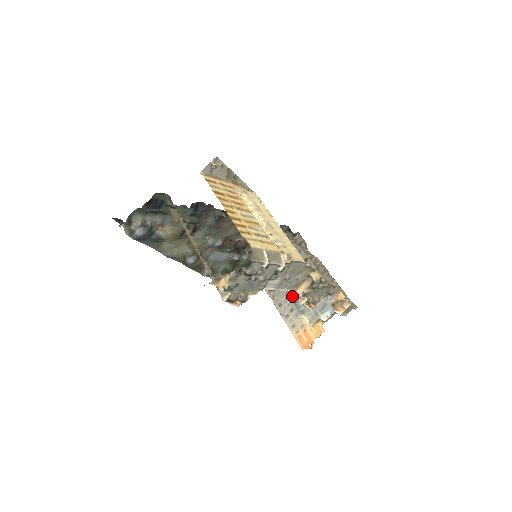
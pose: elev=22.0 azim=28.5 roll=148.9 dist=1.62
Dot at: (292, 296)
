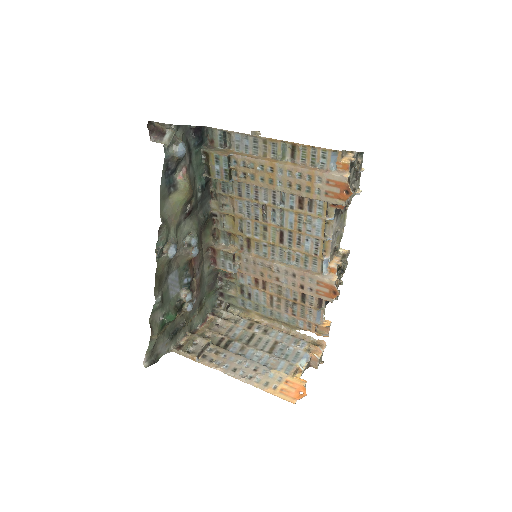
Dot at: (247, 359)
